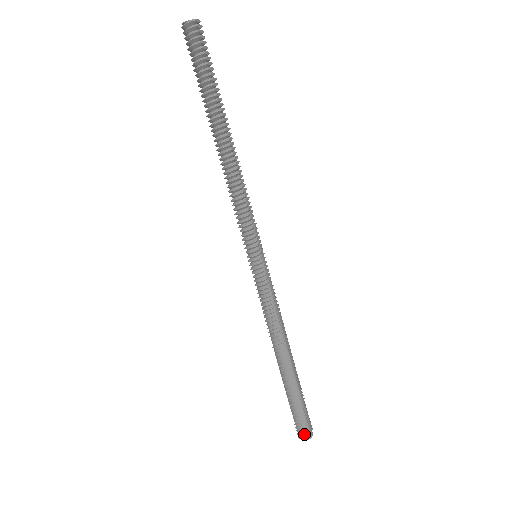
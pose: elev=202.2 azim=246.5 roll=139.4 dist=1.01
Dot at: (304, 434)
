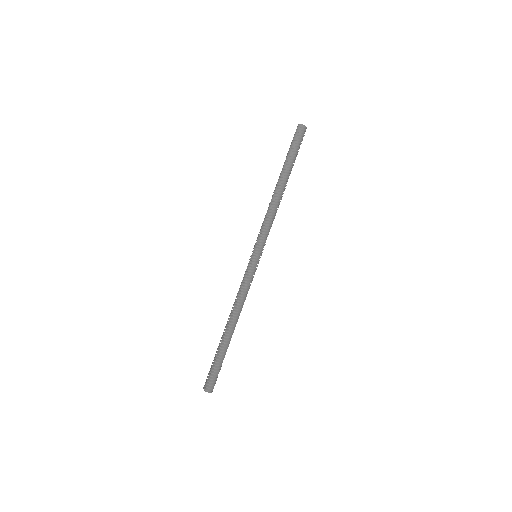
Dot at: (211, 387)
